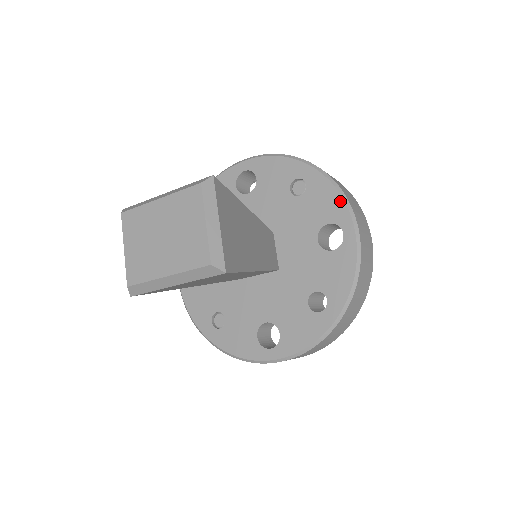
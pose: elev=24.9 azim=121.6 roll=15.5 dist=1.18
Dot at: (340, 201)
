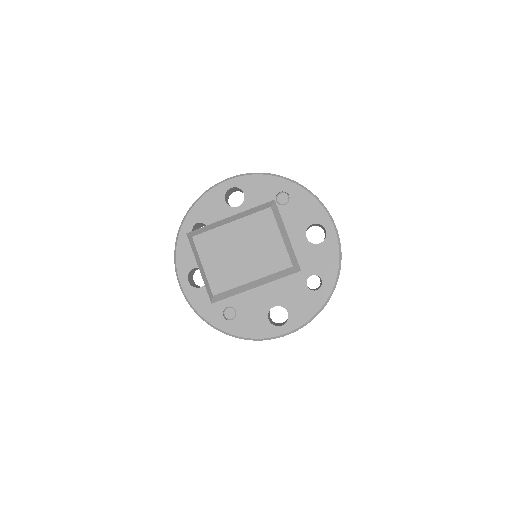
Dot at: (319, 206)
